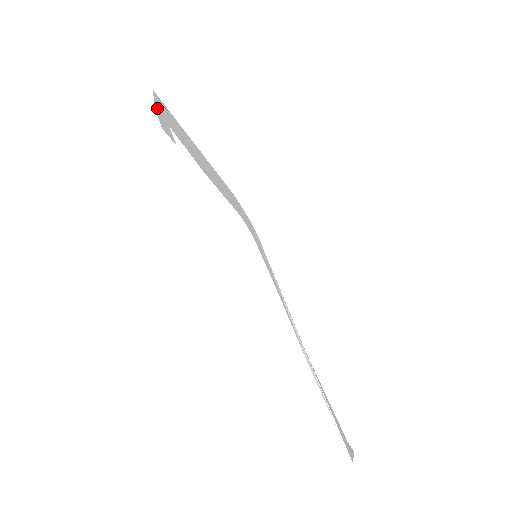
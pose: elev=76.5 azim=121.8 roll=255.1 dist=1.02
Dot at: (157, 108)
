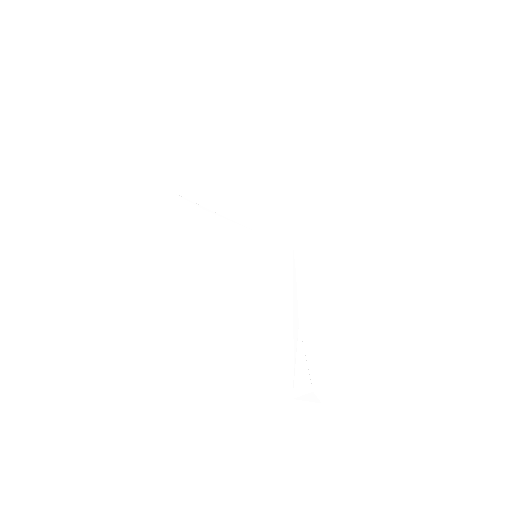
Dot at: (165, 186)
